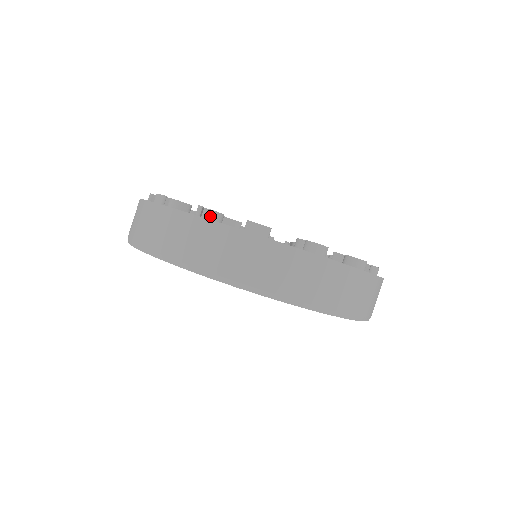
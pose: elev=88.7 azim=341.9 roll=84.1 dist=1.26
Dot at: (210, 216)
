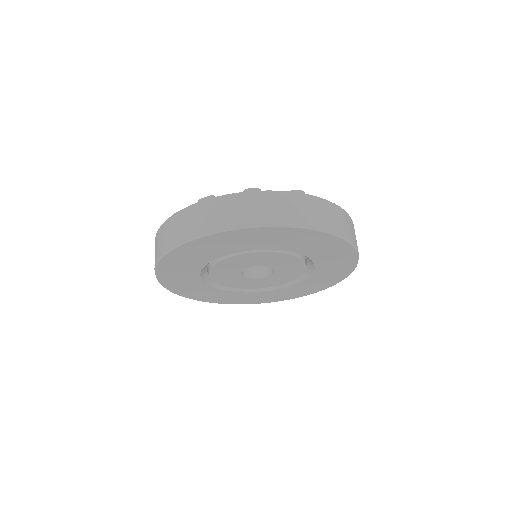
Dot at: occluded
